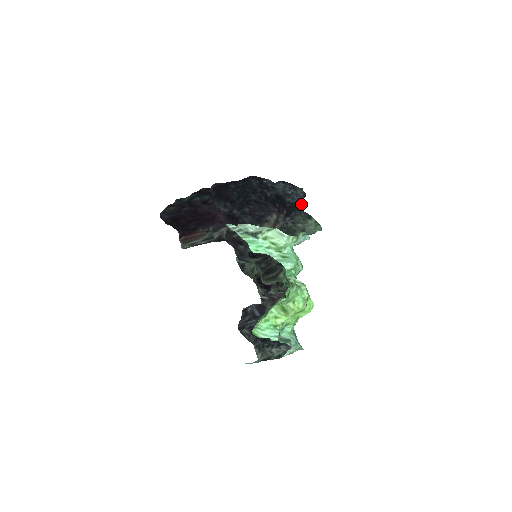
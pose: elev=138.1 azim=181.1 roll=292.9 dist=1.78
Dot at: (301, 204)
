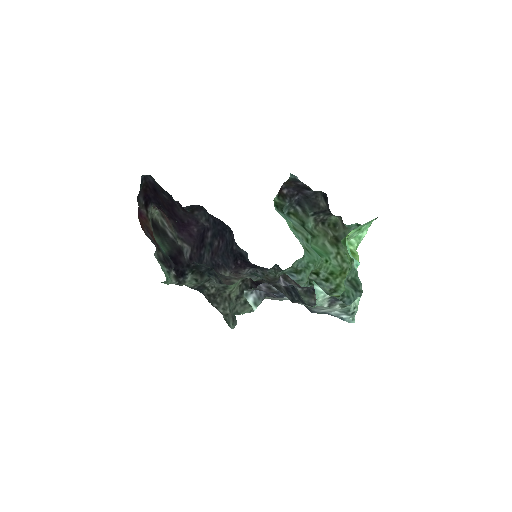
Dot at: (265, 268)
